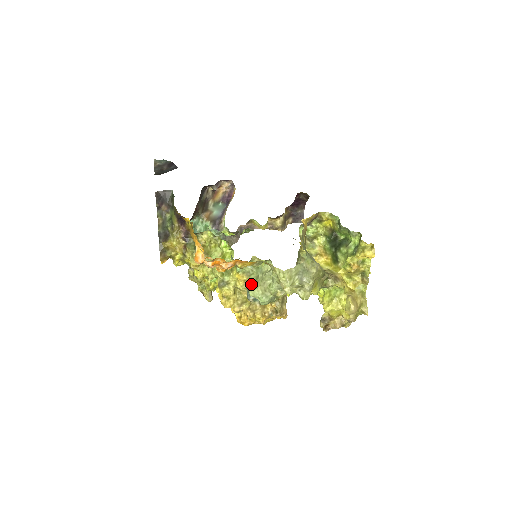
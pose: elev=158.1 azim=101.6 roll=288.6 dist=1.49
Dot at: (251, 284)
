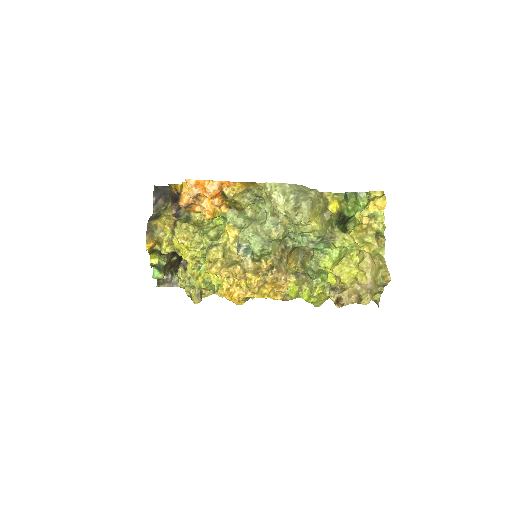
Dot at: occluded
